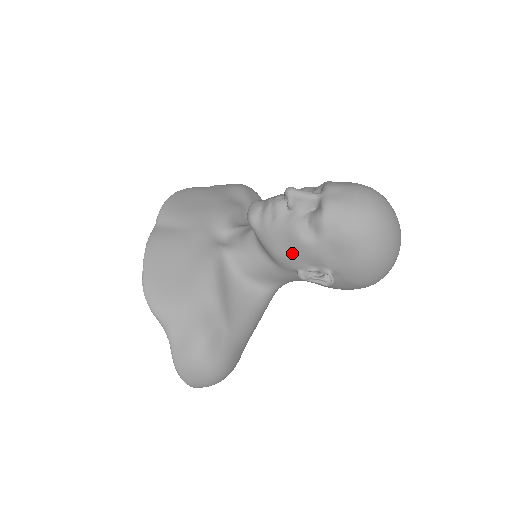
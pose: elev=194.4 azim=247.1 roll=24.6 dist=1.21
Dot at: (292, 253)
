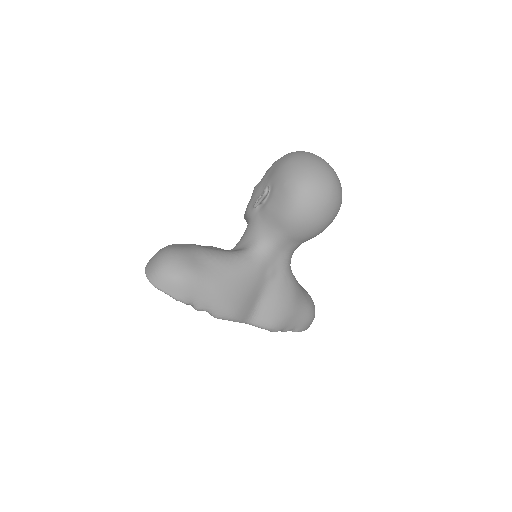
Dot at: (252, 198)
